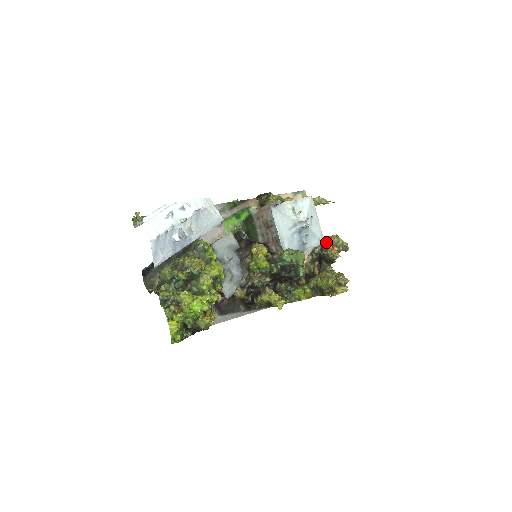
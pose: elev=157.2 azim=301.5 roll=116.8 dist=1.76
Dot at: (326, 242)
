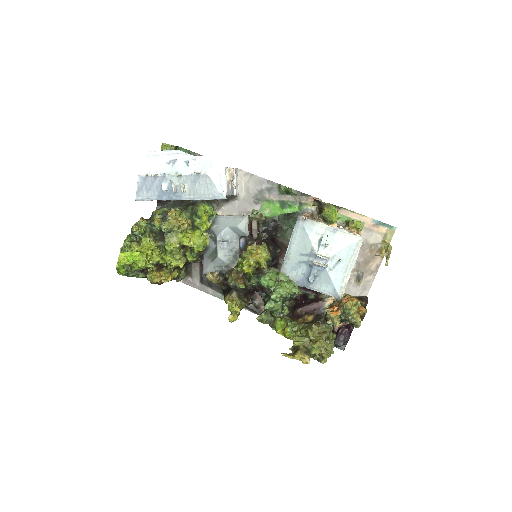
Dot at: occluded
